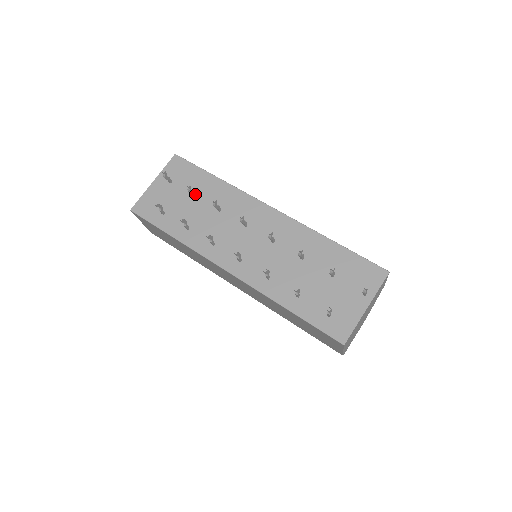
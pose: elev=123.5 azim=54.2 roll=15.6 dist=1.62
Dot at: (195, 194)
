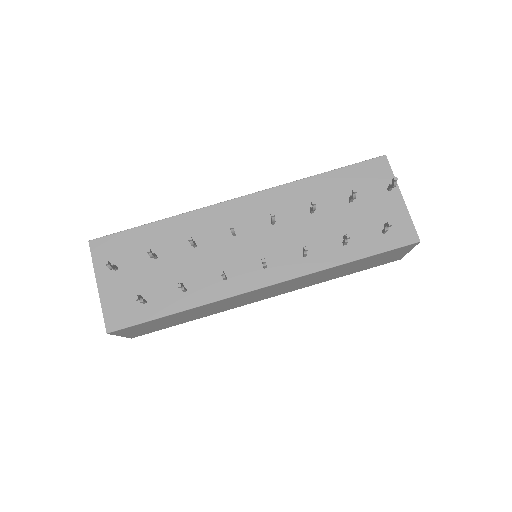
Dot at: (155, 255)
